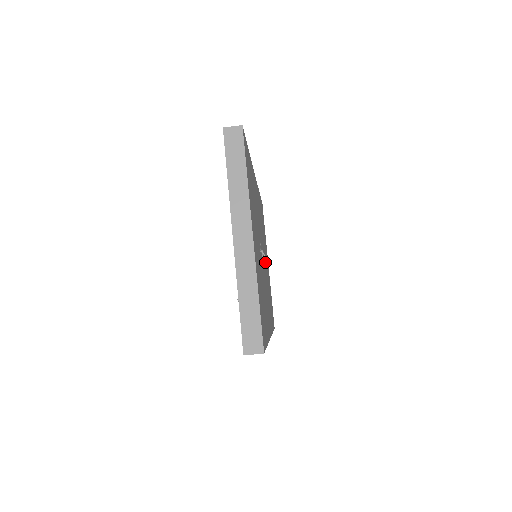
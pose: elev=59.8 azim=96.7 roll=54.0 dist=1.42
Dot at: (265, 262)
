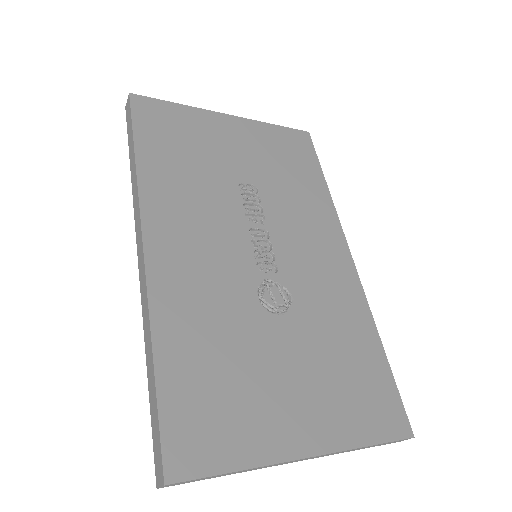
Dot at: (251, 199)
